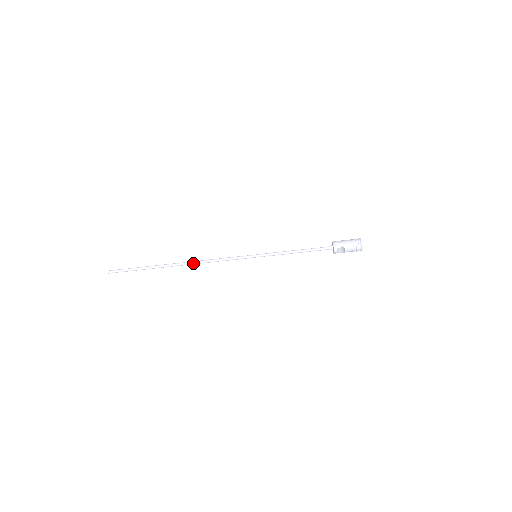
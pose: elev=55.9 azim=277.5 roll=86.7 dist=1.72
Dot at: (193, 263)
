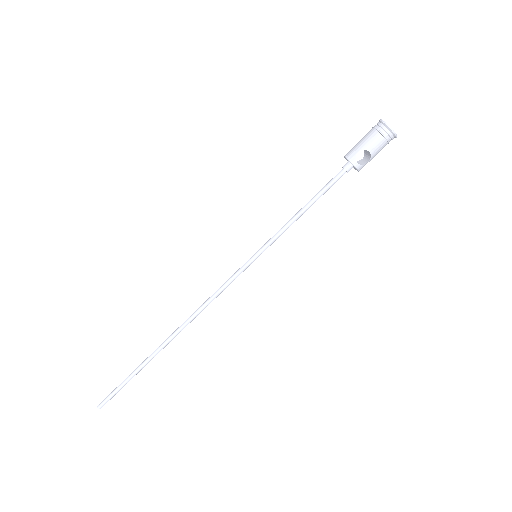
Dot at: (185, 324)
